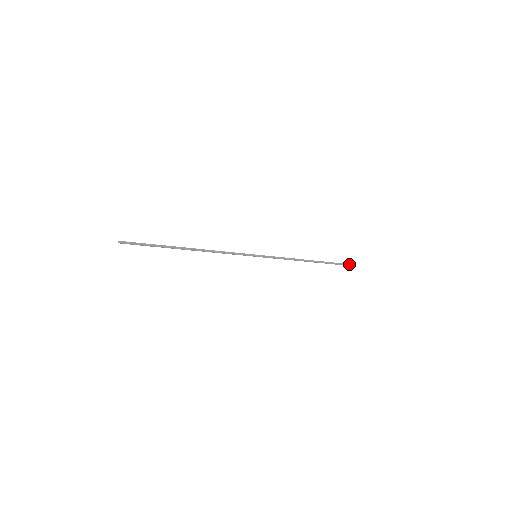
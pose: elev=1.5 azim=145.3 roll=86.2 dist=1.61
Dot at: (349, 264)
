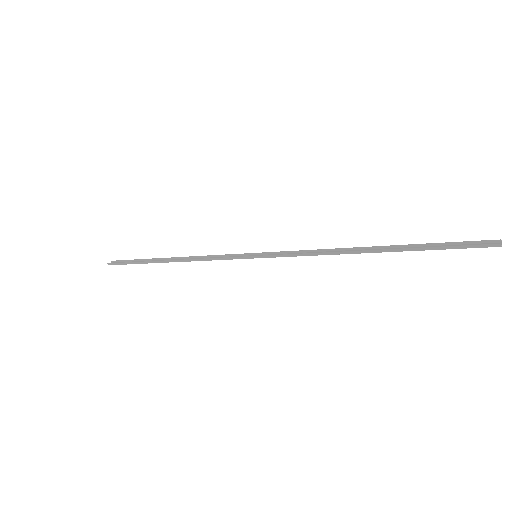
Dot at: (485, 244)
